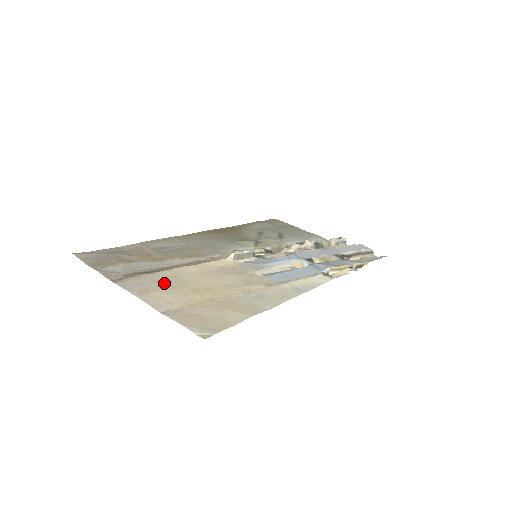
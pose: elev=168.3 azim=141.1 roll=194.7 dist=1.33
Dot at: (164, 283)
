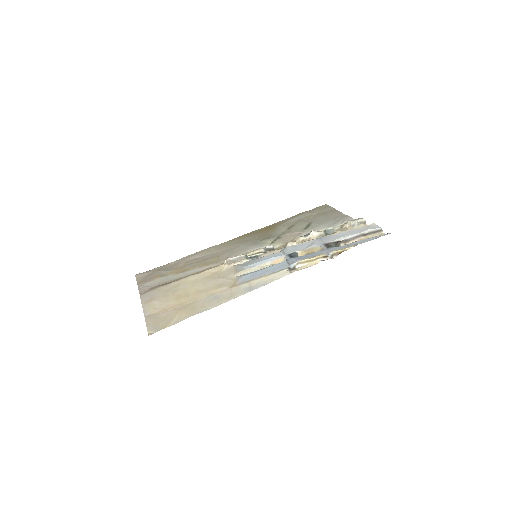
Dot at: (165, 293)
